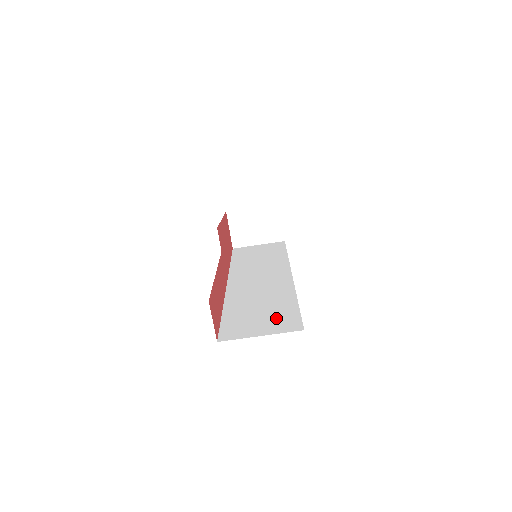
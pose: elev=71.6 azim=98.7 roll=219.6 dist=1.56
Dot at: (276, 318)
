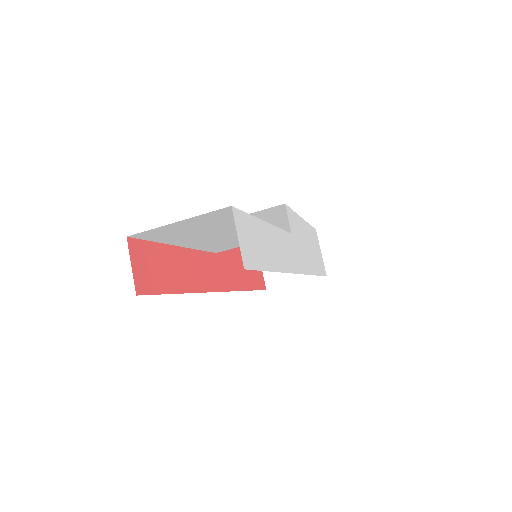
Dot at: occluded
